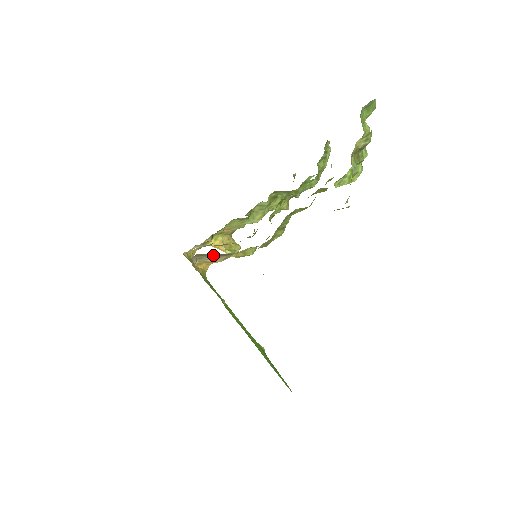
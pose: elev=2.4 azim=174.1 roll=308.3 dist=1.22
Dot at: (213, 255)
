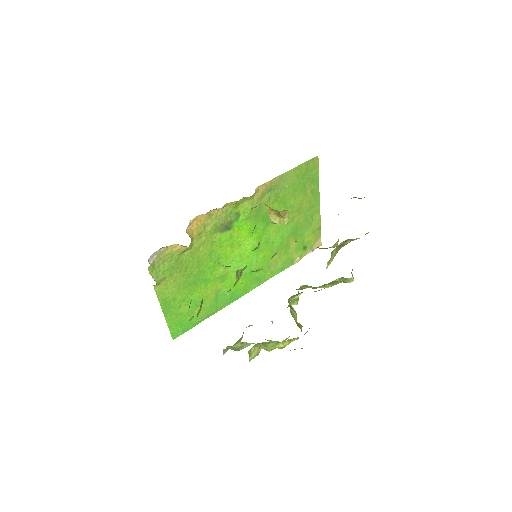
Dot at: occluded
